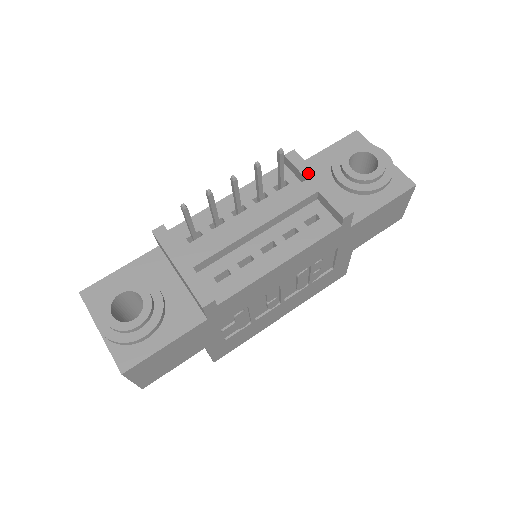
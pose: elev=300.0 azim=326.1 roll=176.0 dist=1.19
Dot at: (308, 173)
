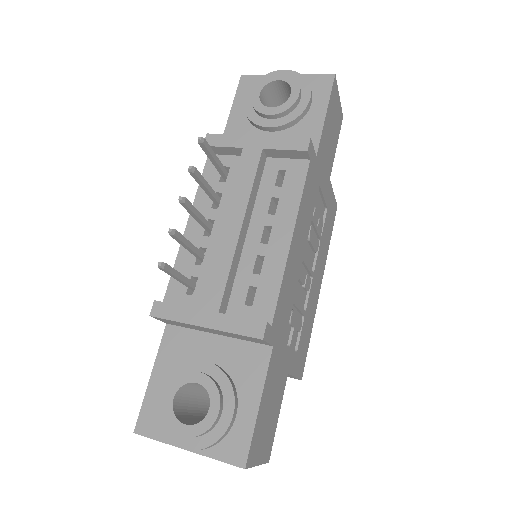
Dot at: (239, 142)
